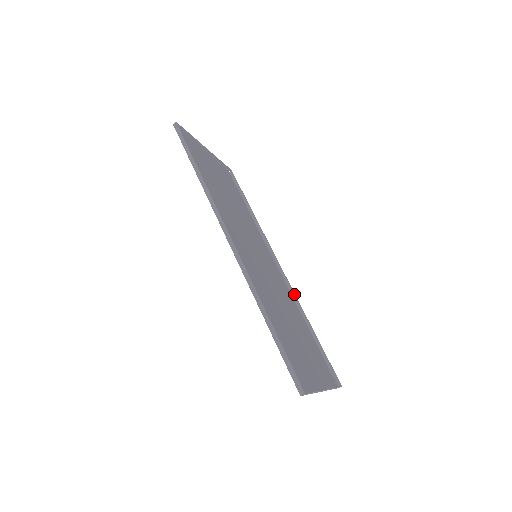
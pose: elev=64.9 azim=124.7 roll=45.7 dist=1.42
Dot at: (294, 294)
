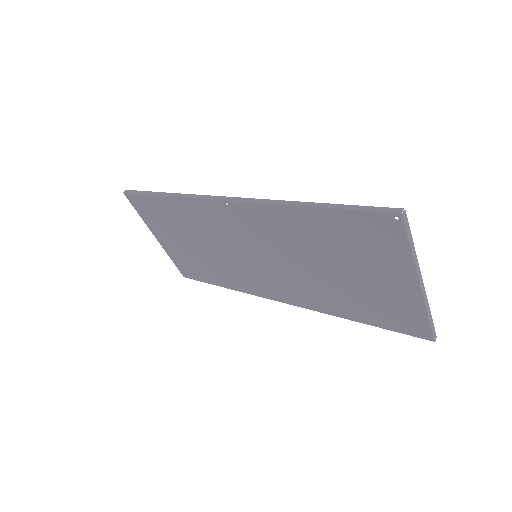
Dot at: occluded
